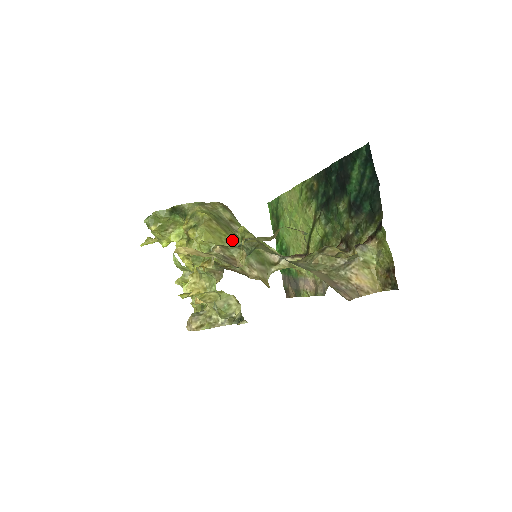
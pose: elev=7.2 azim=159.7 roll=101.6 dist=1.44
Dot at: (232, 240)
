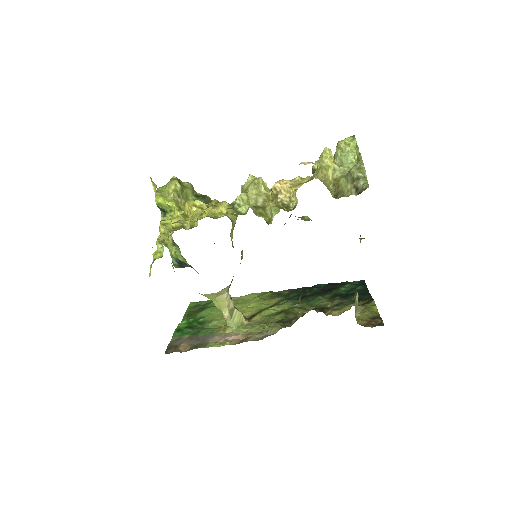
Dot at: (232, 242)
